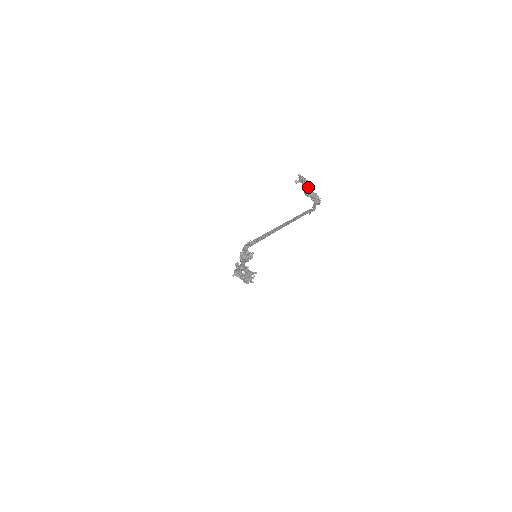
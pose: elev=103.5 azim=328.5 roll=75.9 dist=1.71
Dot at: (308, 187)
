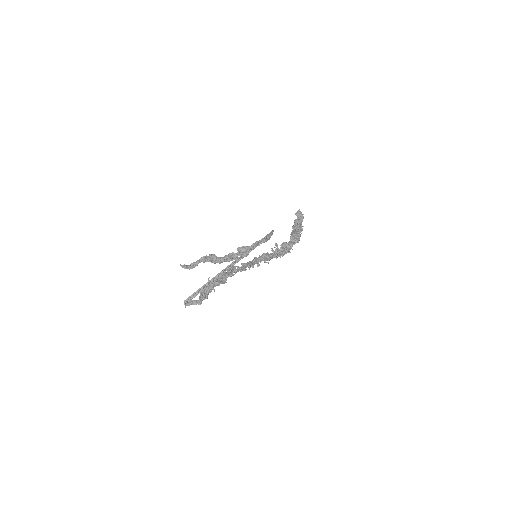
Dot at: (209, 261)
